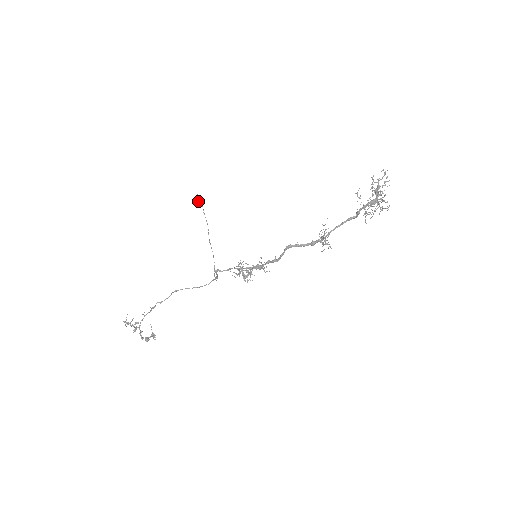
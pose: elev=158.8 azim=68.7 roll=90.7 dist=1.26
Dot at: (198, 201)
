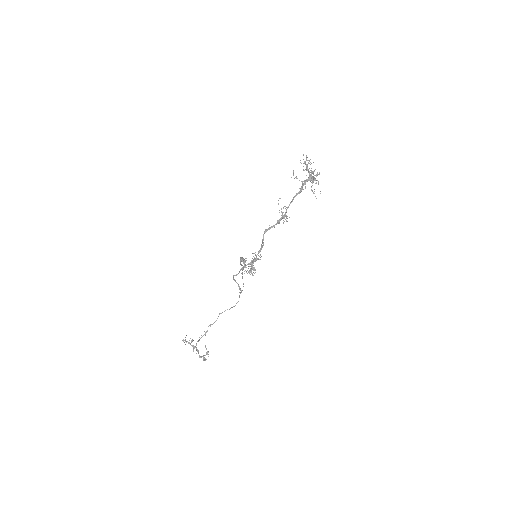
Dot at: (241, 261)
